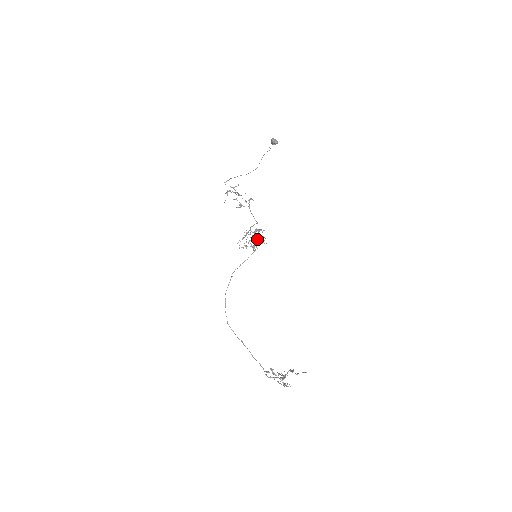
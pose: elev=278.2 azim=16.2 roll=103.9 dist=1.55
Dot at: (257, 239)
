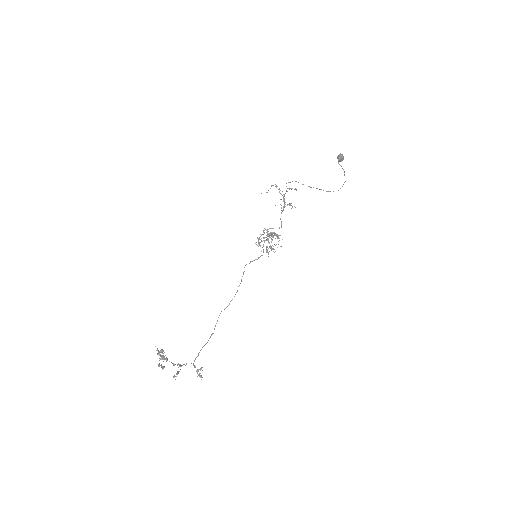
Dot at: occluded
